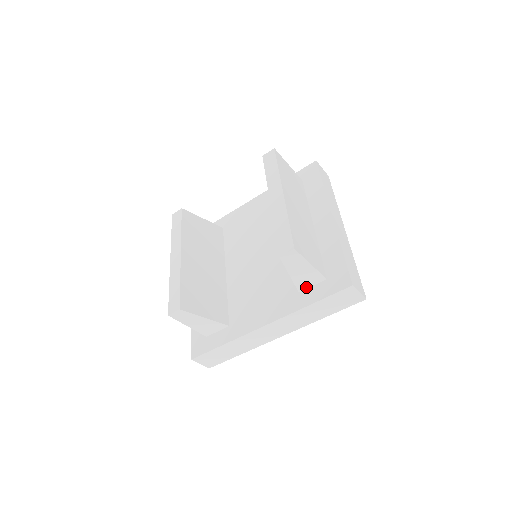
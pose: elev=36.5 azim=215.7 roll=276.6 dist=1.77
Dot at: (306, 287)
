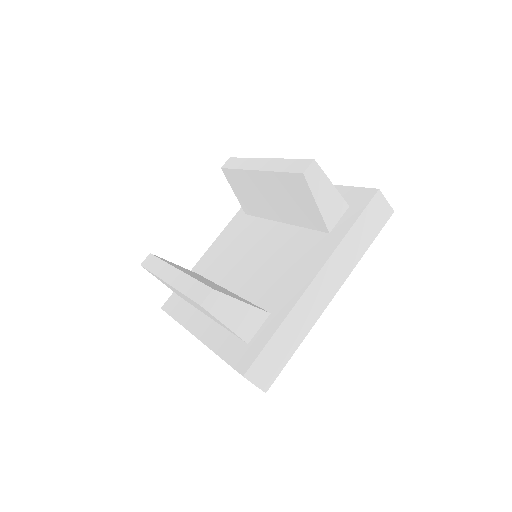
Dot at: (334, 223)
